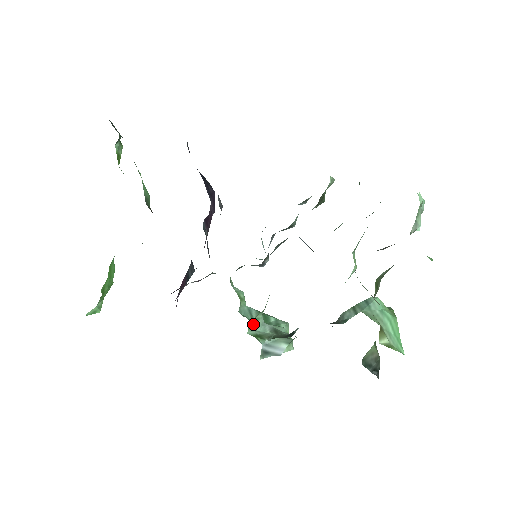
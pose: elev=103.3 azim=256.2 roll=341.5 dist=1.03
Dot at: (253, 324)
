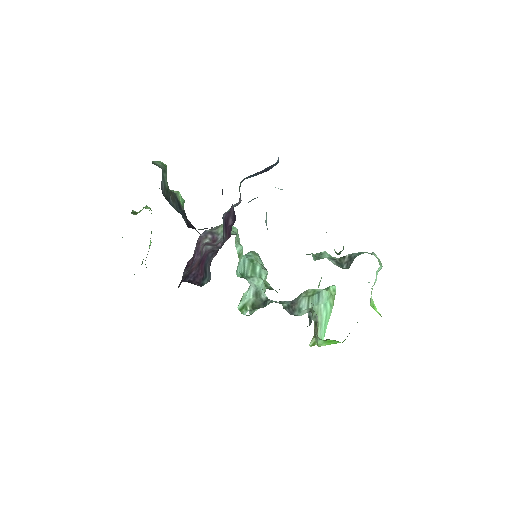
Dot at: (243, 296)
